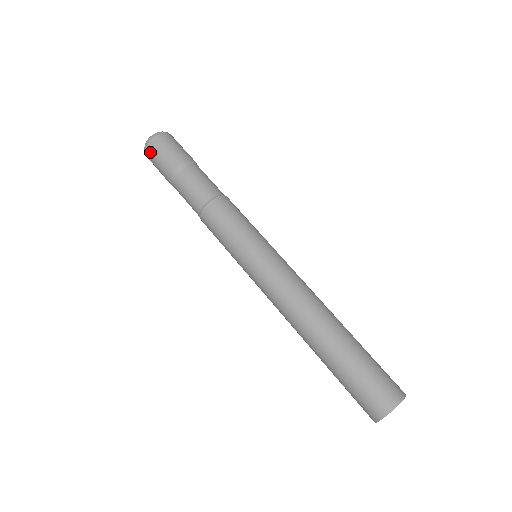
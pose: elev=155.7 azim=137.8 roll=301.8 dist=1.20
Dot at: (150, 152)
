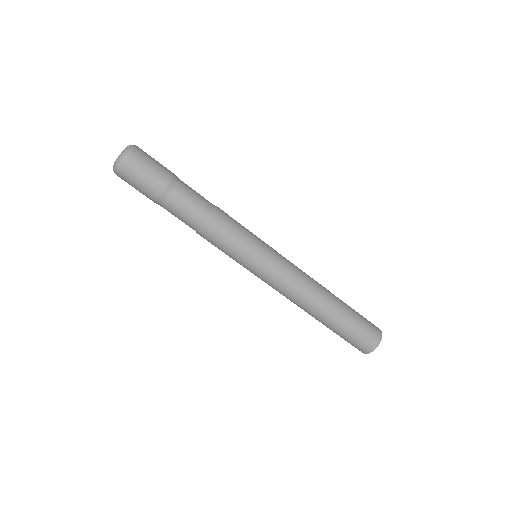
Dot at: (126, 175)
